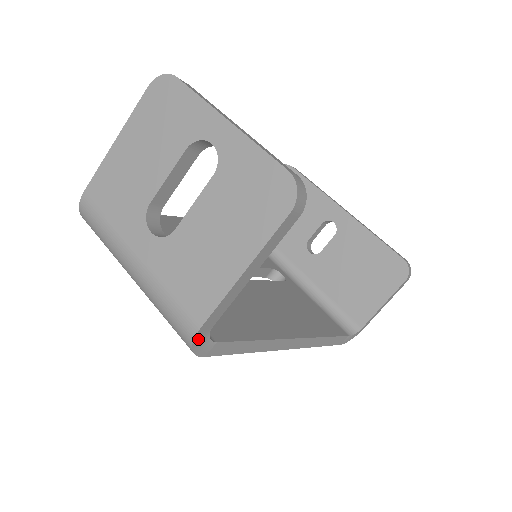
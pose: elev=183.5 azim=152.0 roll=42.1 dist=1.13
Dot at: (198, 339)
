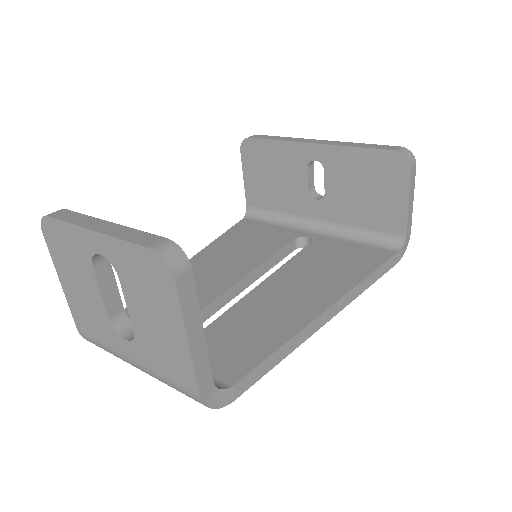
Dot at: (209, 400)
